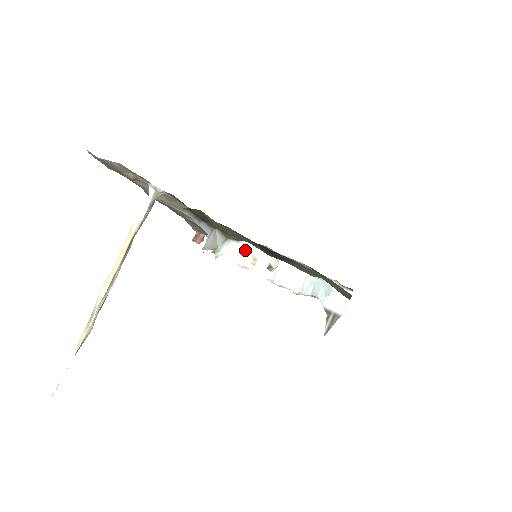
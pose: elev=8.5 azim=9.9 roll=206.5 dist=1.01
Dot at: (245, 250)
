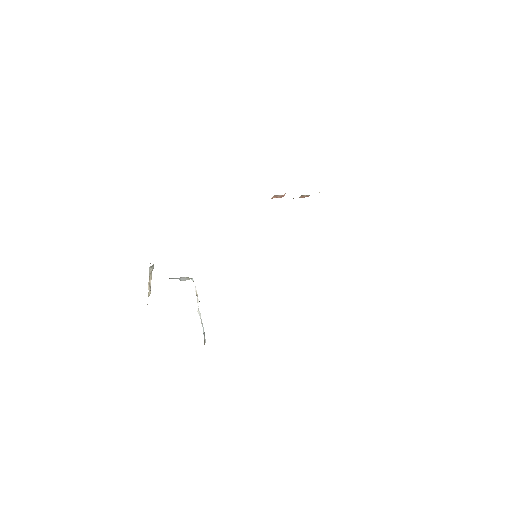
Dot at: occluded
